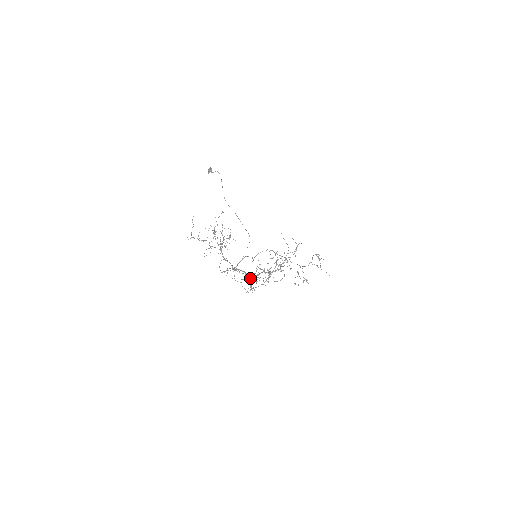
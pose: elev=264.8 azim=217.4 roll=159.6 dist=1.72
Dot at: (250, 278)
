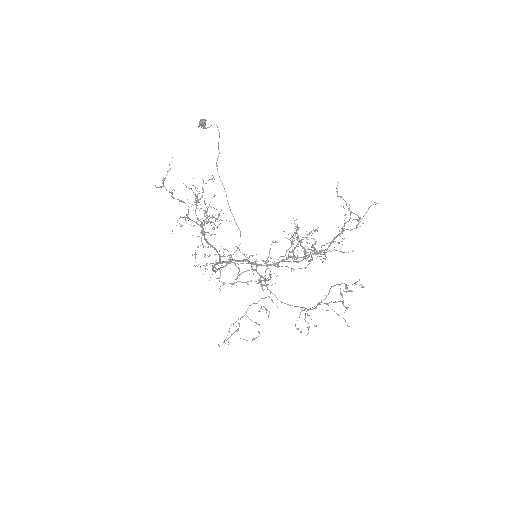
Dot at: occluded
